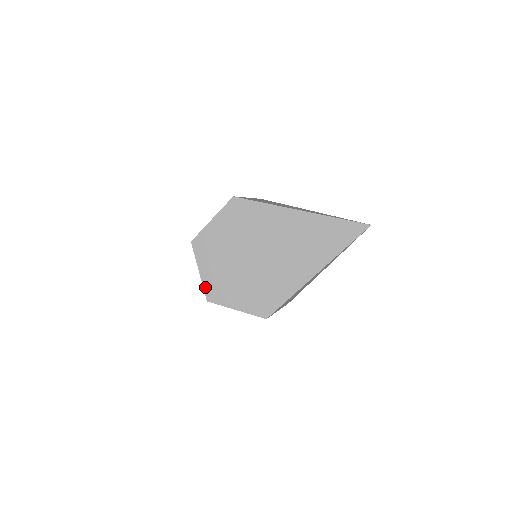
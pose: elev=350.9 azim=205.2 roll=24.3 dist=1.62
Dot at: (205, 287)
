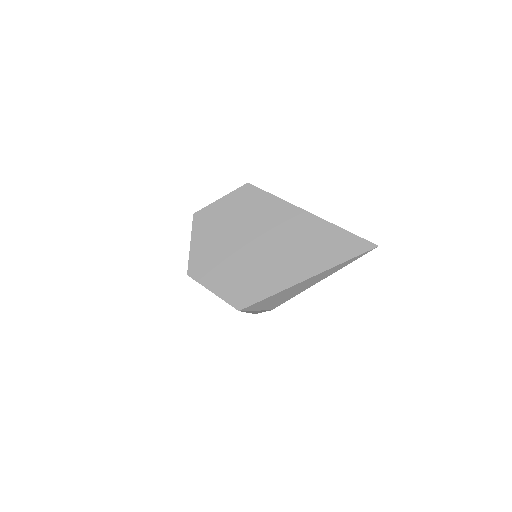
Dot at: (190, 260)
